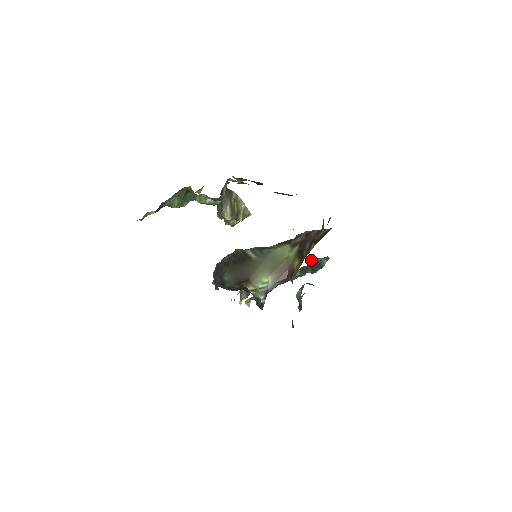
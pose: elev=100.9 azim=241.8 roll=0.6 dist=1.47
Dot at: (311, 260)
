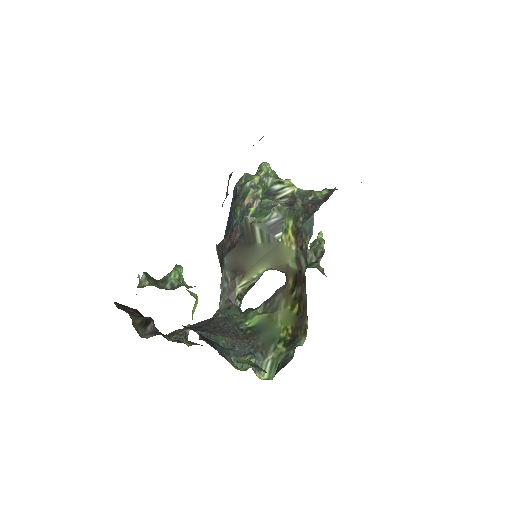
Dot at: occluded
